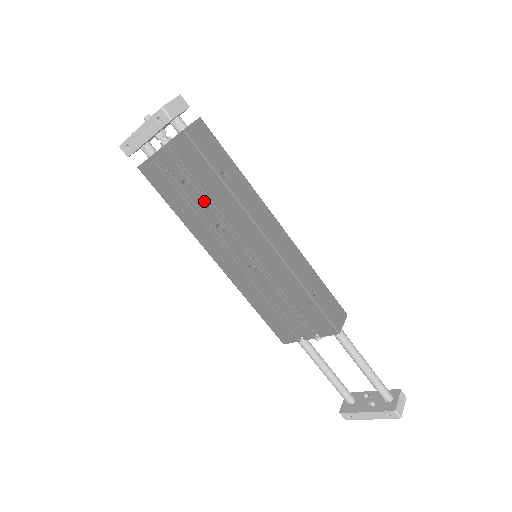
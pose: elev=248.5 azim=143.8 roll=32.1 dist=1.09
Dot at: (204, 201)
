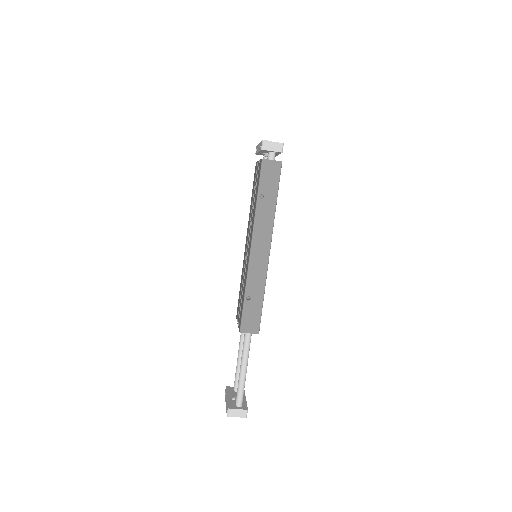
Dot at: occluded
